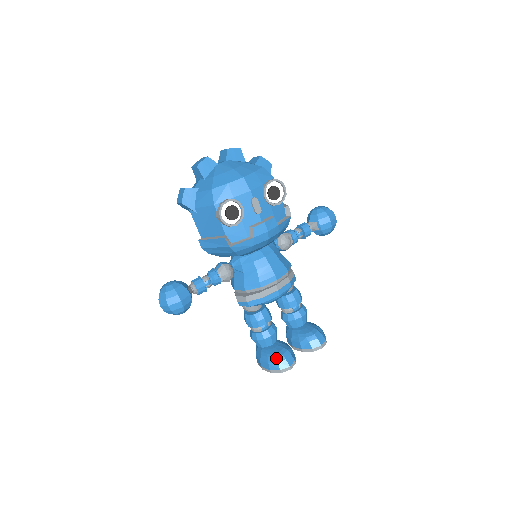
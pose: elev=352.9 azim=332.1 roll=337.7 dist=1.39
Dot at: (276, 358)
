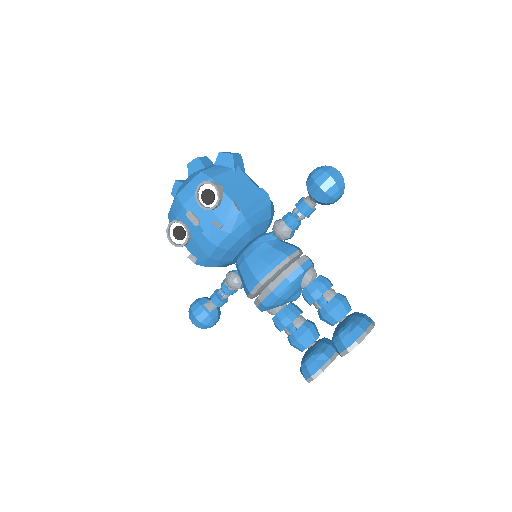
Dot at: (301, 366)
